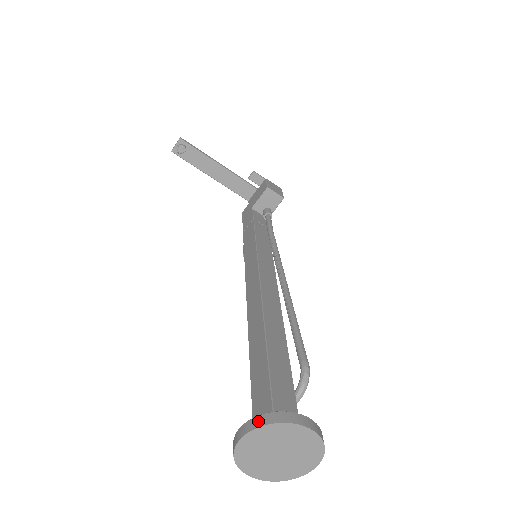
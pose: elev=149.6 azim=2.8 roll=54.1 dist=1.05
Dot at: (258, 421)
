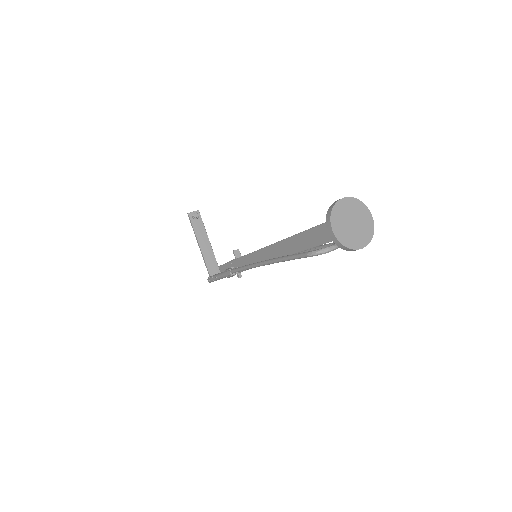
Dot at: (351, 198)
